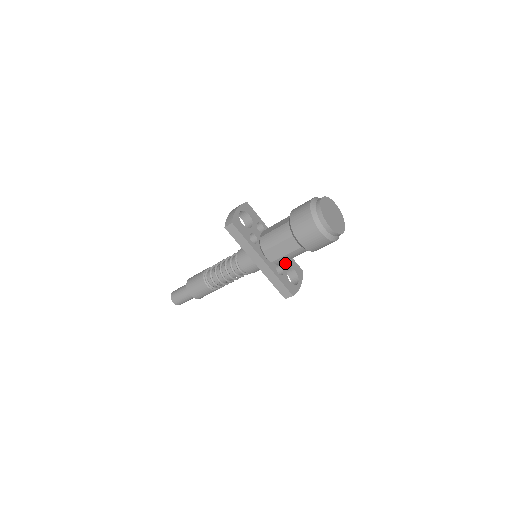
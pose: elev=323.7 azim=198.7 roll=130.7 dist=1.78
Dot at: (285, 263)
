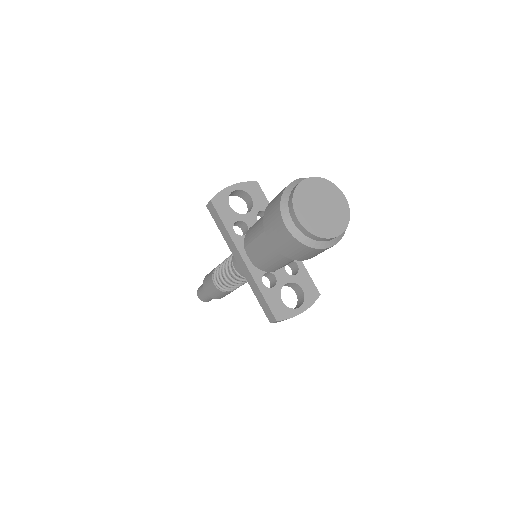
Dot at: (287, 274)
